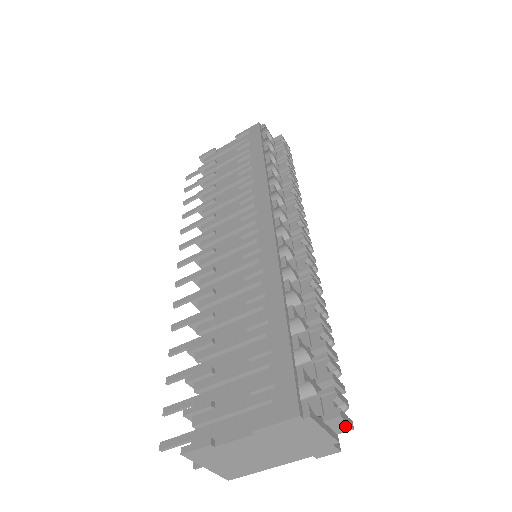
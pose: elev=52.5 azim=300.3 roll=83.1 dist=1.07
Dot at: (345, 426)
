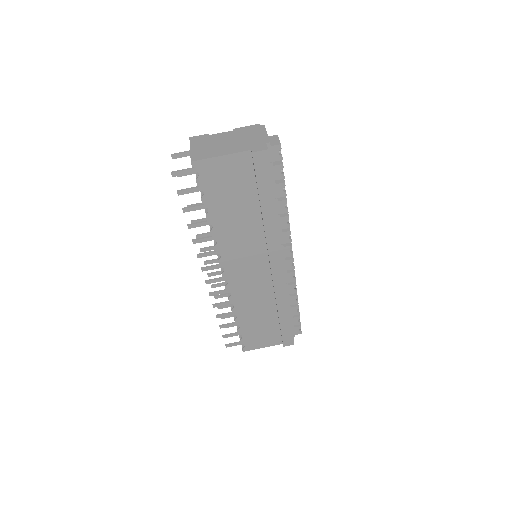
Dot at: (277, 141)
